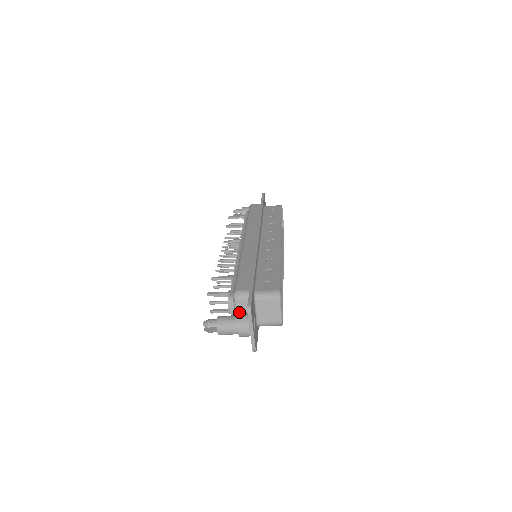
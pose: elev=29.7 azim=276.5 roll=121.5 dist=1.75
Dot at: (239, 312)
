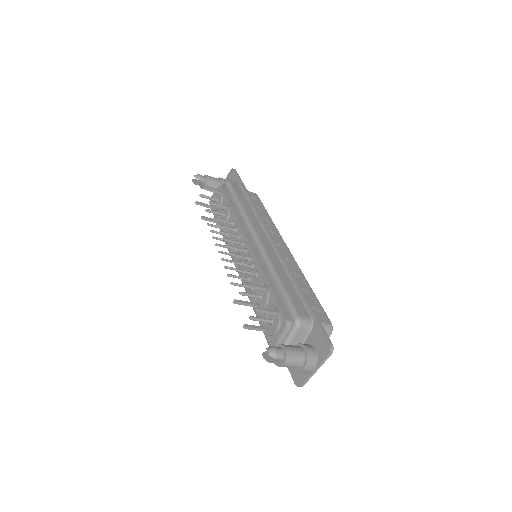
Dot at: (293, 340)
